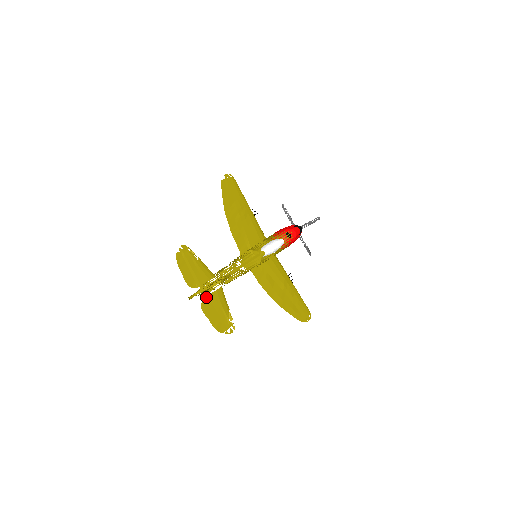
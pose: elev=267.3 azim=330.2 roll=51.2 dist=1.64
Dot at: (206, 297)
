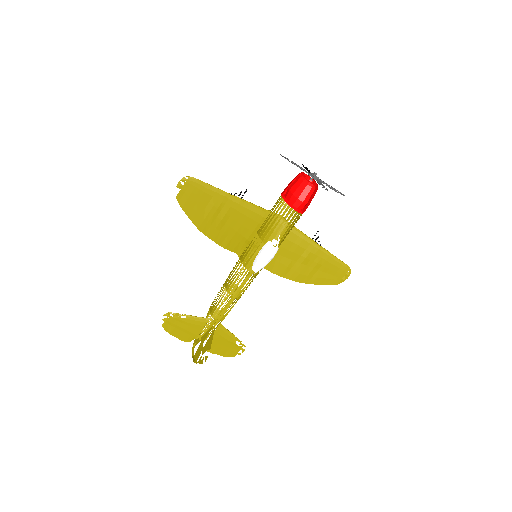
Dot at: occluded
